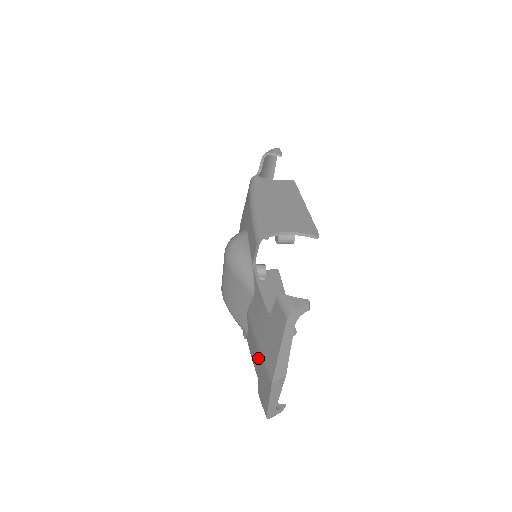
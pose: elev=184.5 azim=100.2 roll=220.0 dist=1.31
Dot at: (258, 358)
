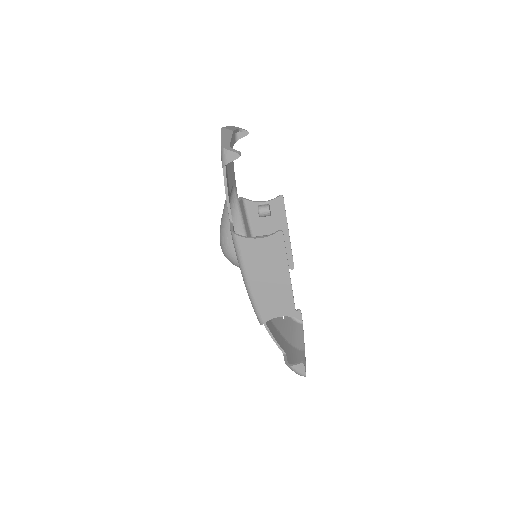
Dot at: occluded
